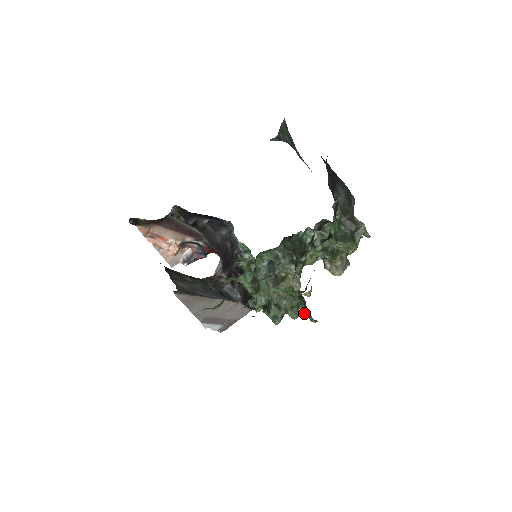
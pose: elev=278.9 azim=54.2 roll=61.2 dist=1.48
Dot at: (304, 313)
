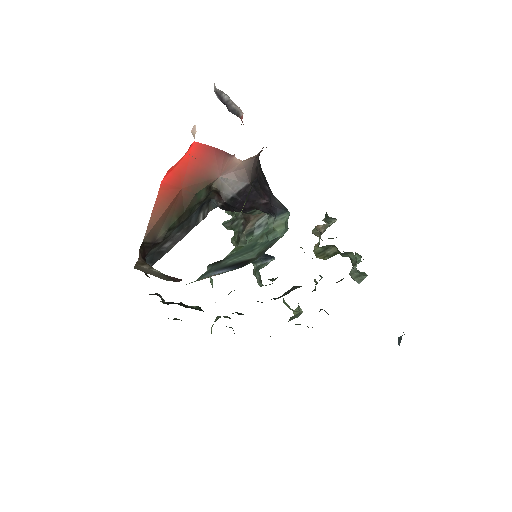
Dot at: occluded
